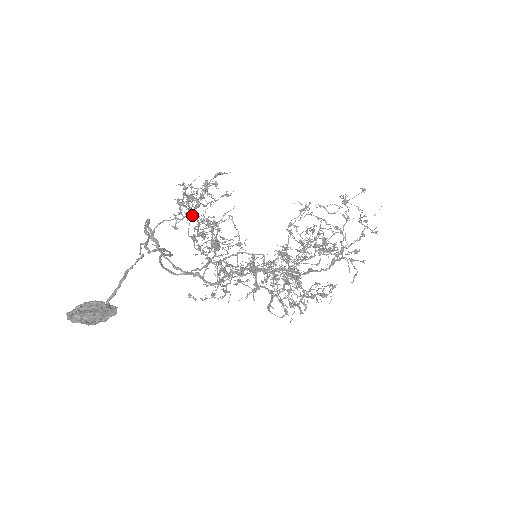
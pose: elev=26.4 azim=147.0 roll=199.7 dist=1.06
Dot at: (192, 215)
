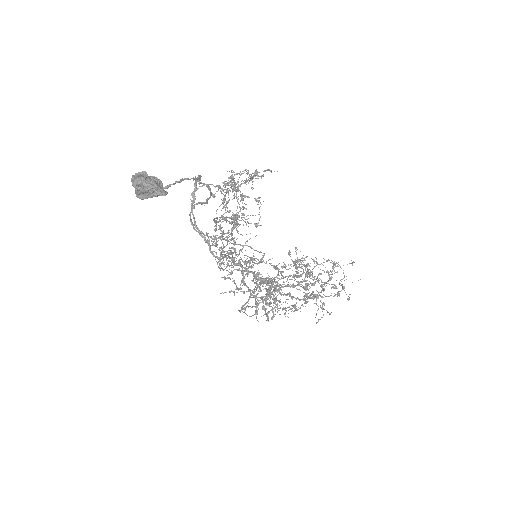
Dot at: (235, 186)
